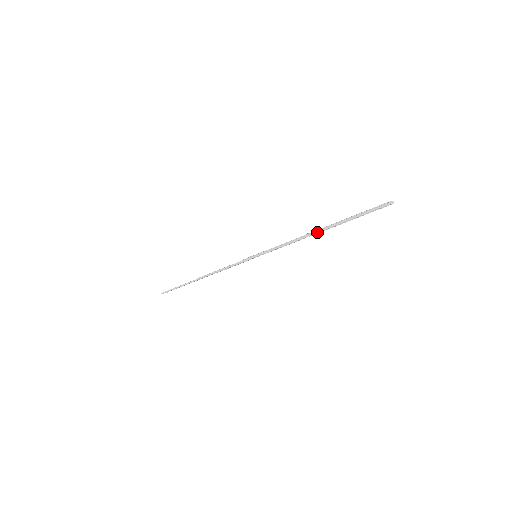
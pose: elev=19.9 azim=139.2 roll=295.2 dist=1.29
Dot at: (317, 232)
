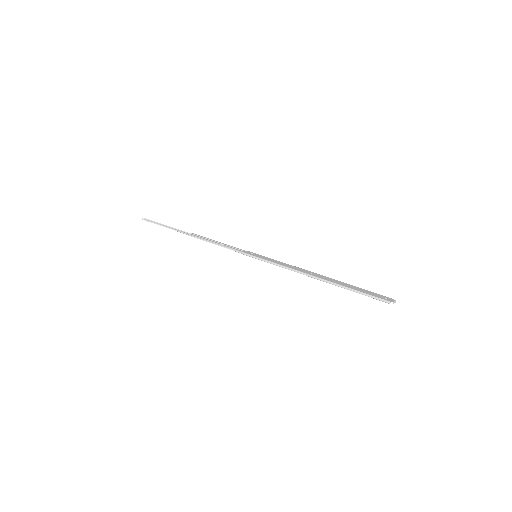
Dot at: occluded
